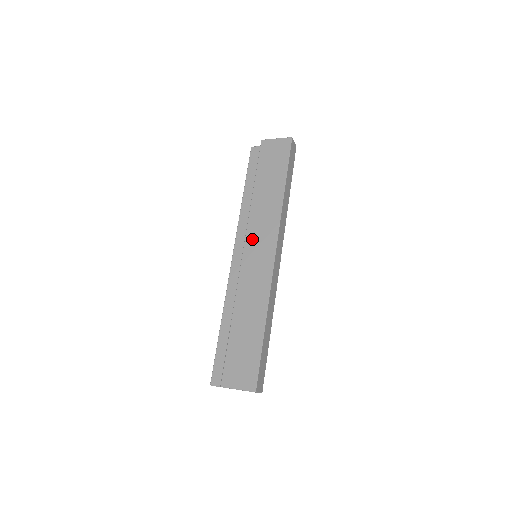
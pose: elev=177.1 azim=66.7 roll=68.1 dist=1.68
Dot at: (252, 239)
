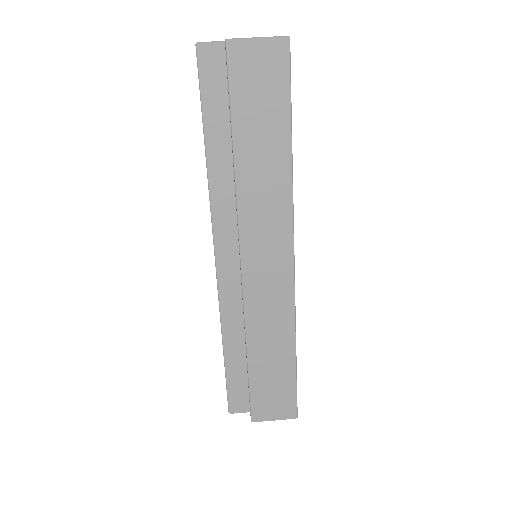
Dot at: (252, 241)
